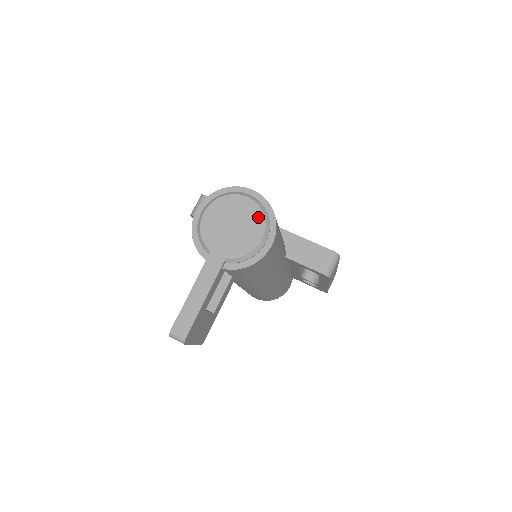
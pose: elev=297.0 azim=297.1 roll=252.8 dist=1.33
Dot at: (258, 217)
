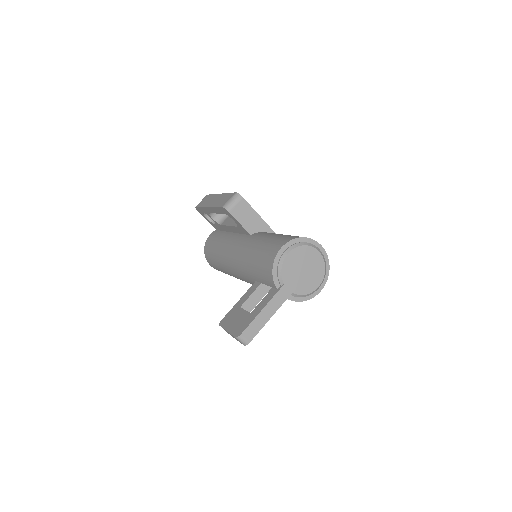
Dot at: (321, 270)
